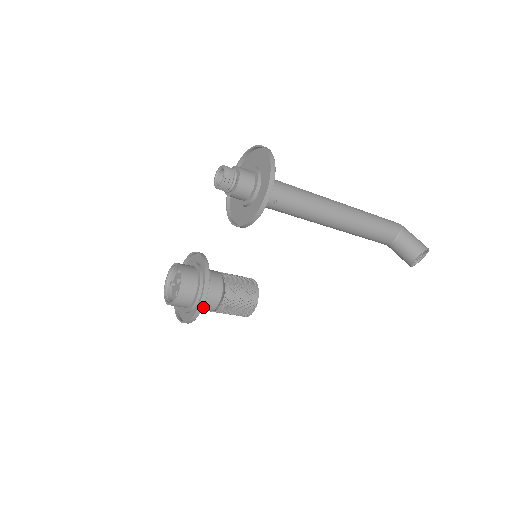
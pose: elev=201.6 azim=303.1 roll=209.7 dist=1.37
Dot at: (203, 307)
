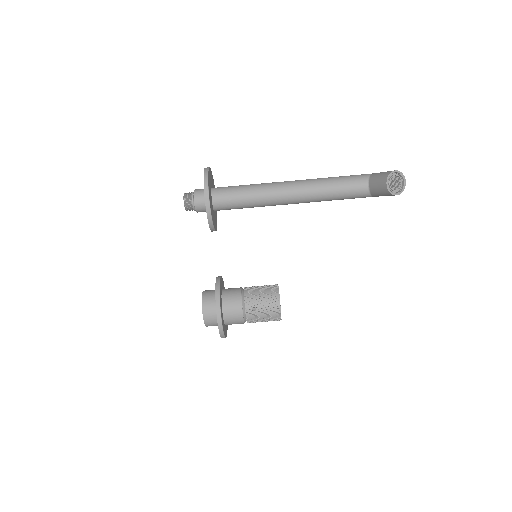
Dot at: (231, 315)
